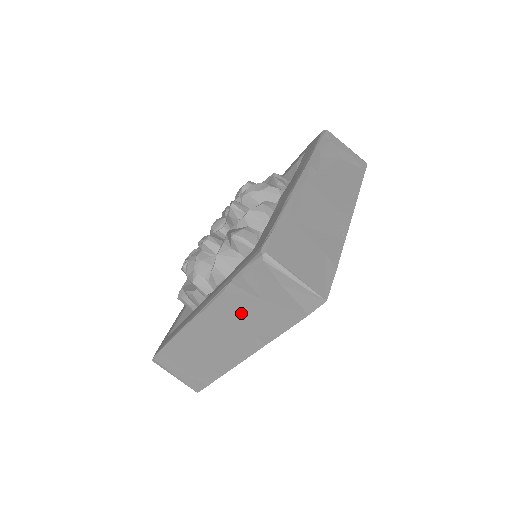
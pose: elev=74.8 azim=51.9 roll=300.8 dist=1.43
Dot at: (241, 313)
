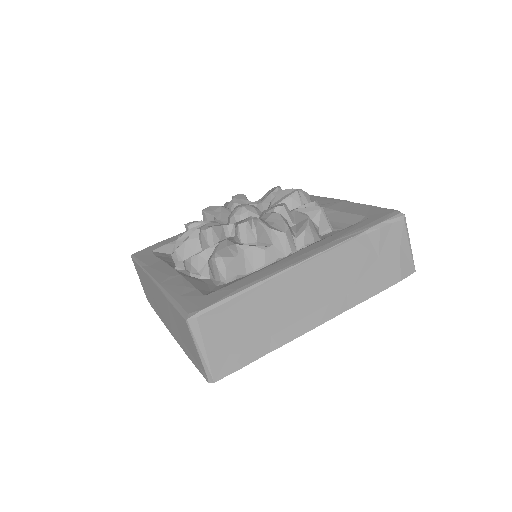
Dot at: (353, 267)
